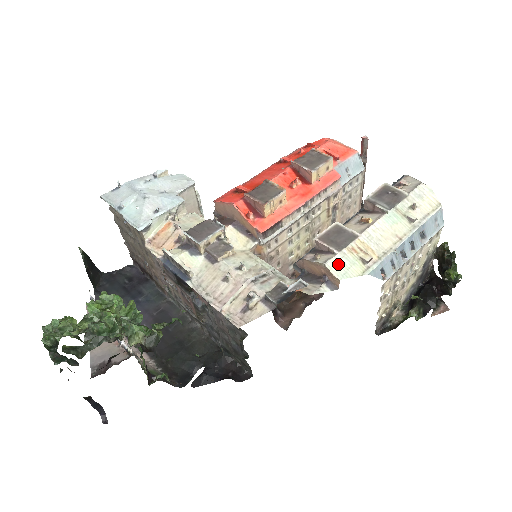
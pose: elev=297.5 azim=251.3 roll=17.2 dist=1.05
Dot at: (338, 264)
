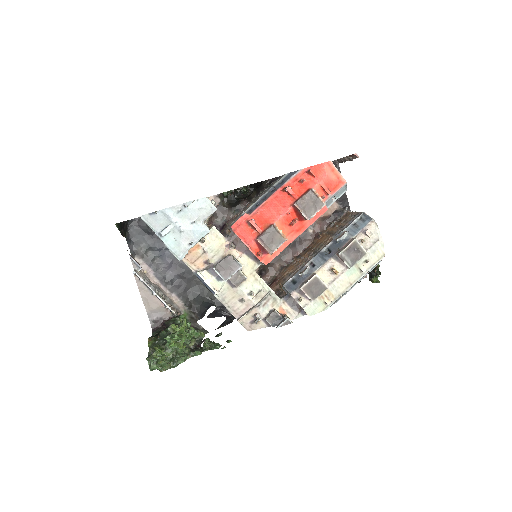
Dot at: (311, 308)
